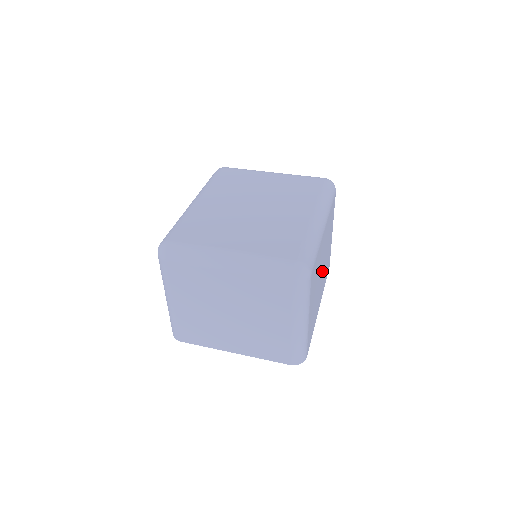
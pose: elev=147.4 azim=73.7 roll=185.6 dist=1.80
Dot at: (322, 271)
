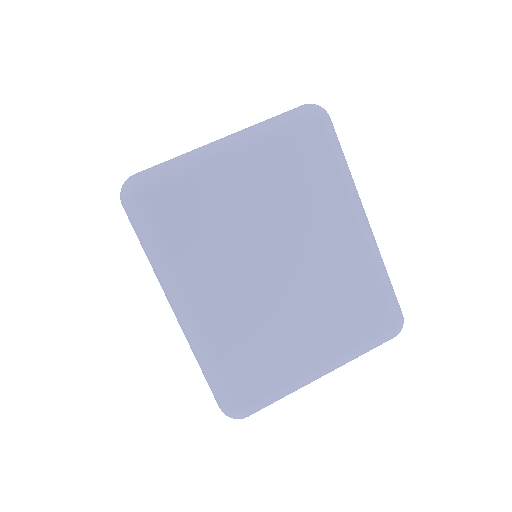
Dot at: occluded
